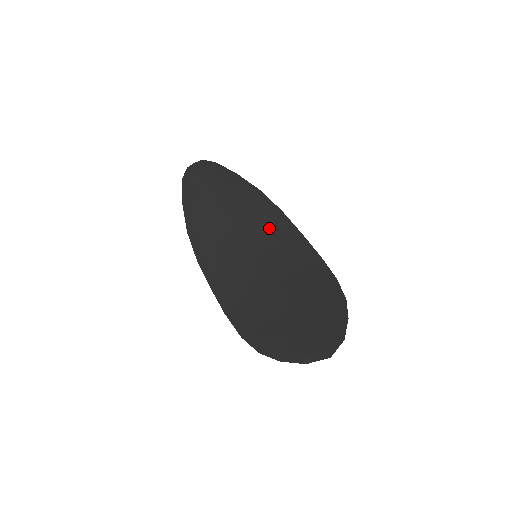
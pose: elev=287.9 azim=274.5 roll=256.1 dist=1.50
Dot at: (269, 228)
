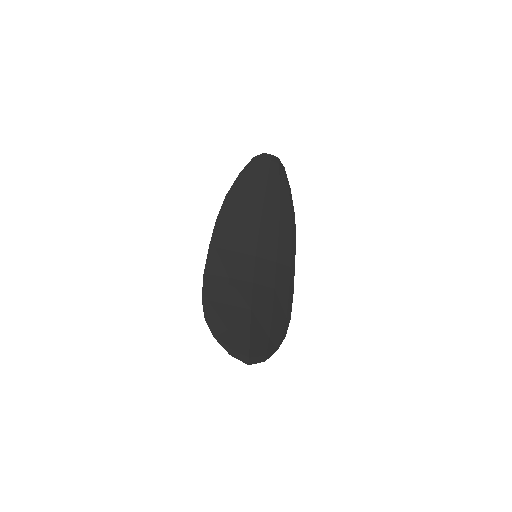
Dot at: (279, 245)
